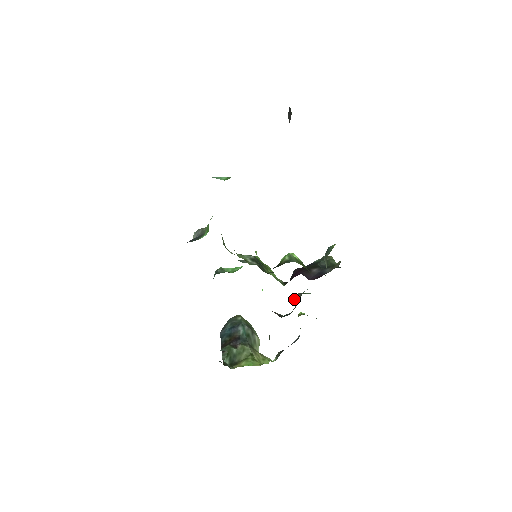
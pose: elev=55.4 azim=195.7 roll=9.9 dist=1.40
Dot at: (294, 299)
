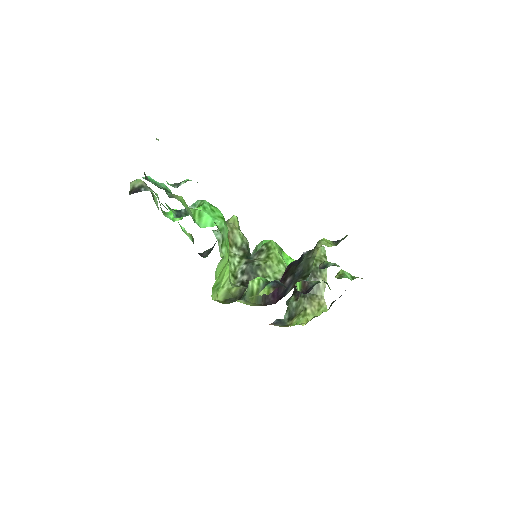
Dot at: occluded
